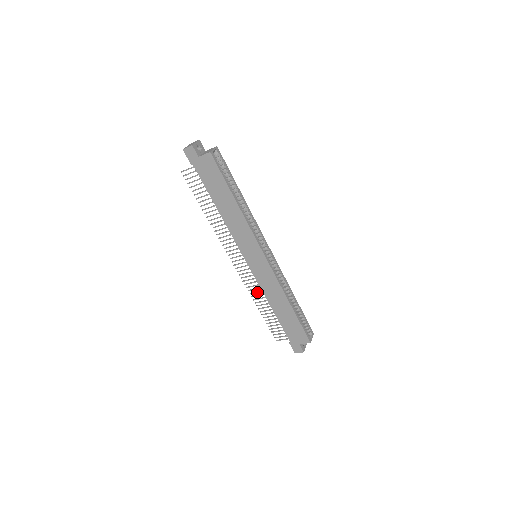
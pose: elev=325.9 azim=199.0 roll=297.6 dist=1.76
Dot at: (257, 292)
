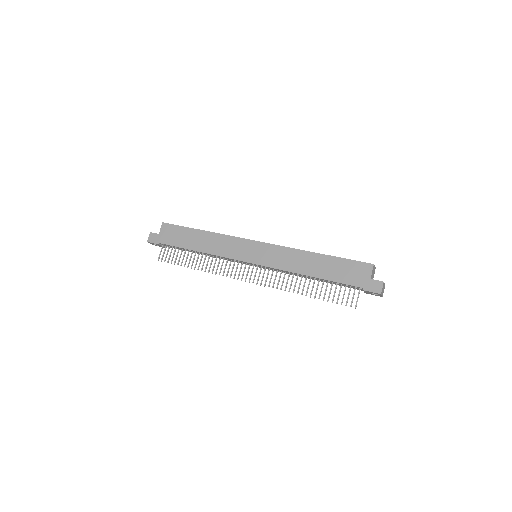
Dot at: (287, 281)
